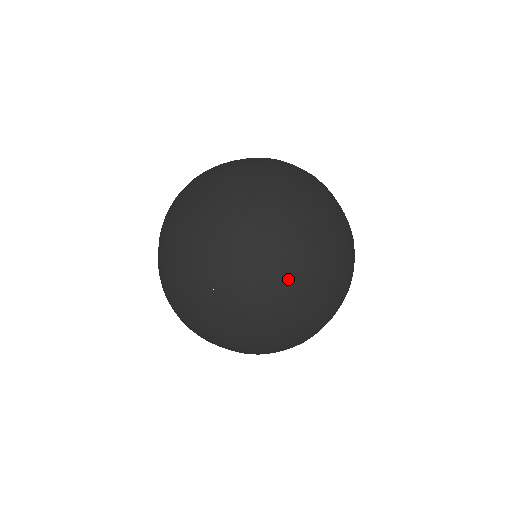
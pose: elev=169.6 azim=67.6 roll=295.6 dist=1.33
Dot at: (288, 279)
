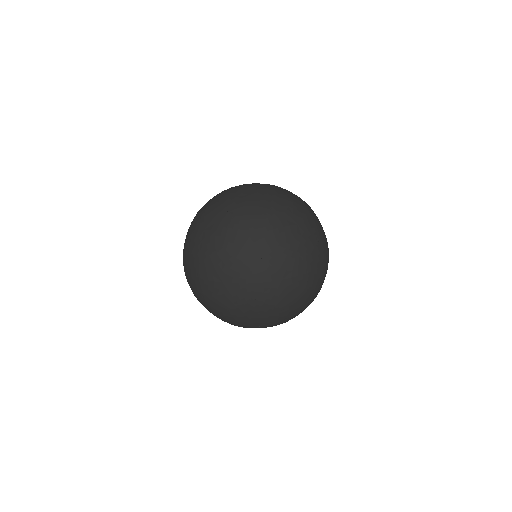
Dot at: (326, 272)
